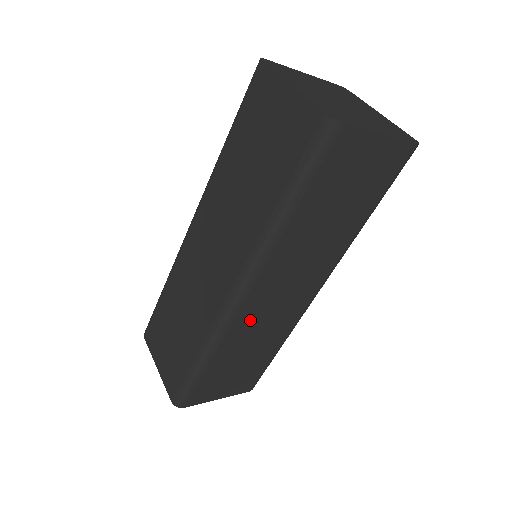
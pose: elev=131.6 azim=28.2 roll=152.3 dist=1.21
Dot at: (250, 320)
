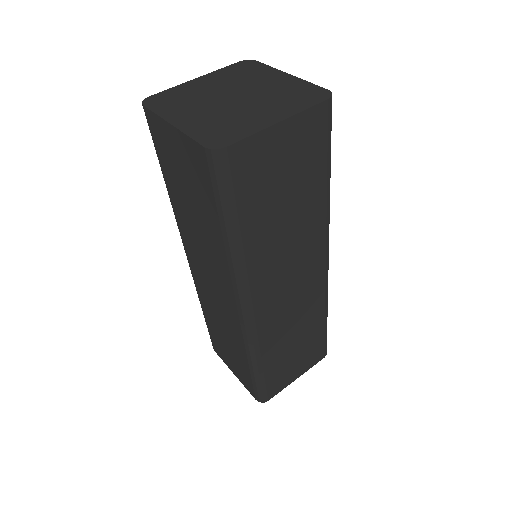
Dot at: (274, 320)
